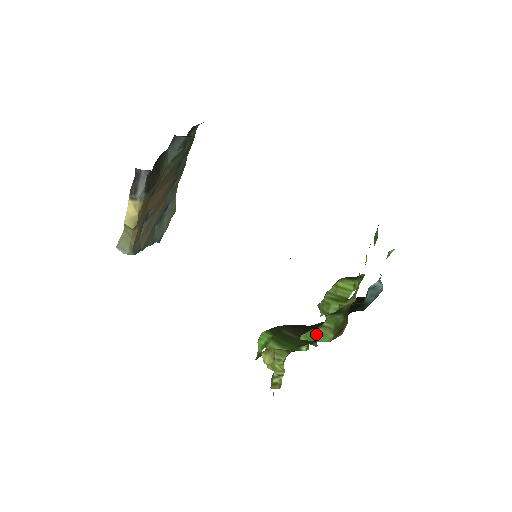
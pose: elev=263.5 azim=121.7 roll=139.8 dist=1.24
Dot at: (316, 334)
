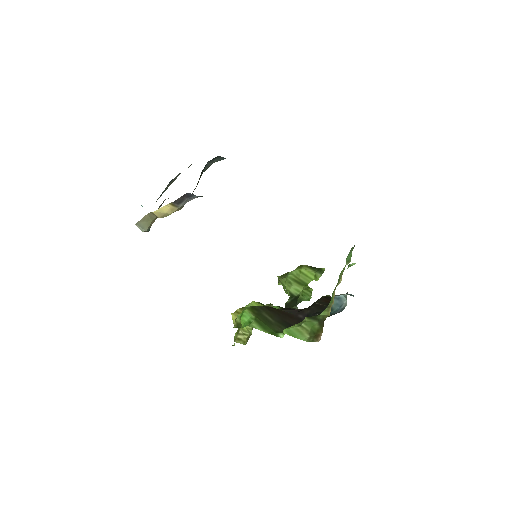
Dot at: (296, 331)
